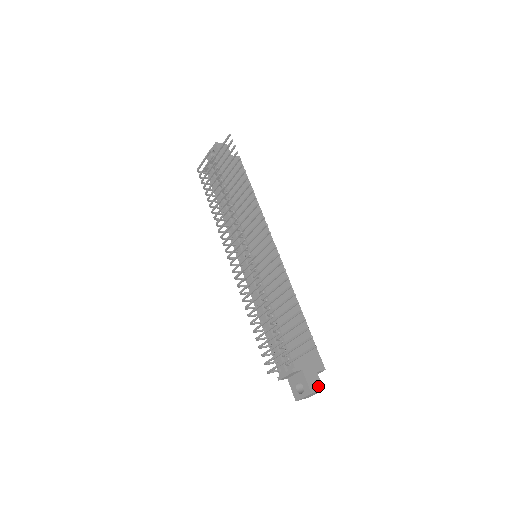
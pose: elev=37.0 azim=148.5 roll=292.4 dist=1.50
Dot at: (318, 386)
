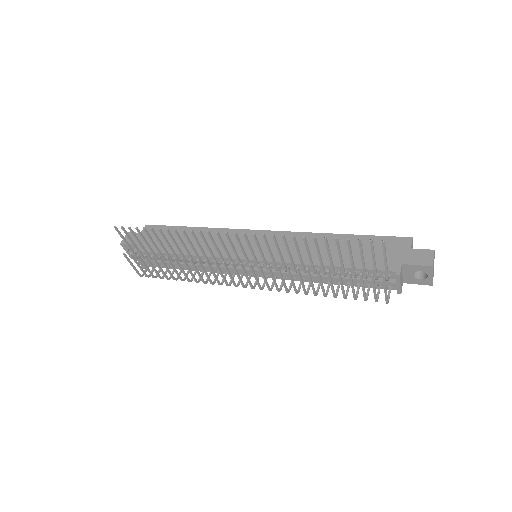
Dot at: (427, 255)
